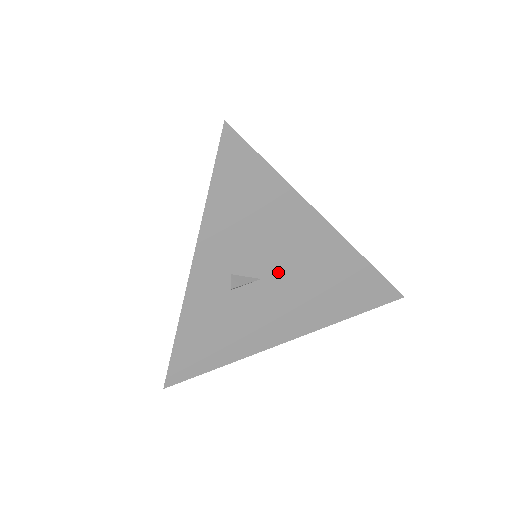
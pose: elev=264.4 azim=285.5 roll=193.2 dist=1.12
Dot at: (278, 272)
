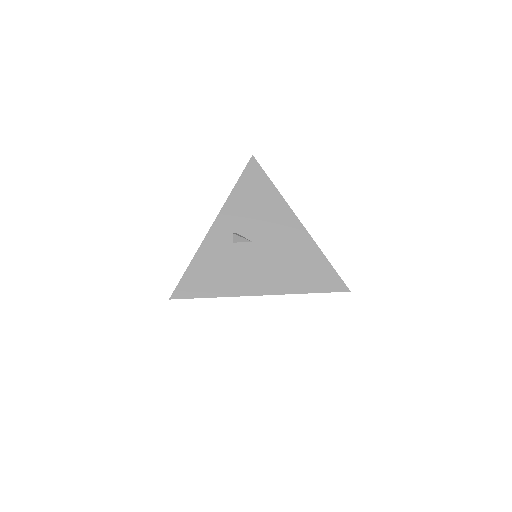
Dot at: (264, 241)
